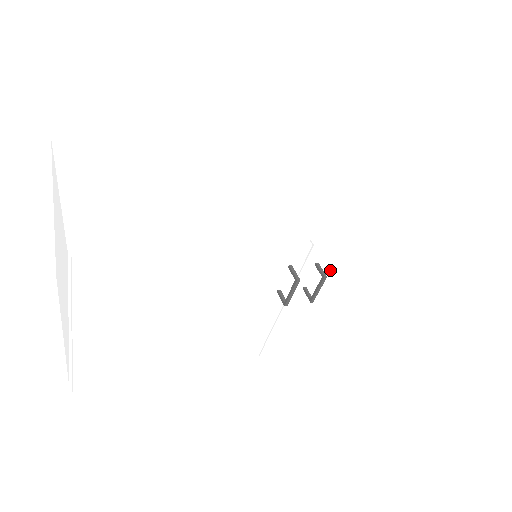
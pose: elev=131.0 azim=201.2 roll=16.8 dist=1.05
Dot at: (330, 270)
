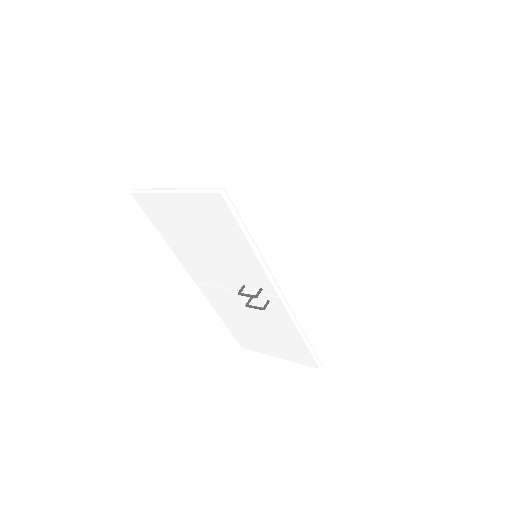
Dot at: (268, 308)
